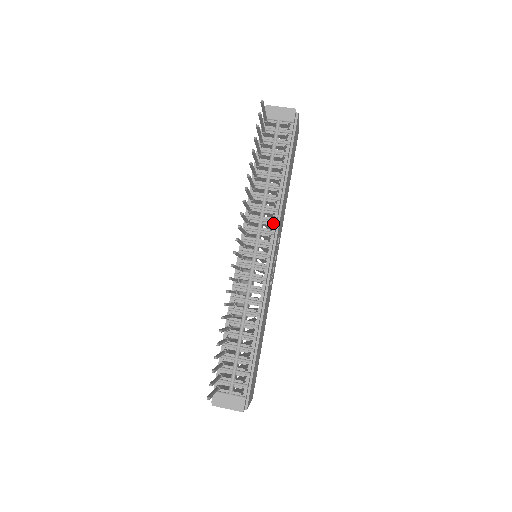
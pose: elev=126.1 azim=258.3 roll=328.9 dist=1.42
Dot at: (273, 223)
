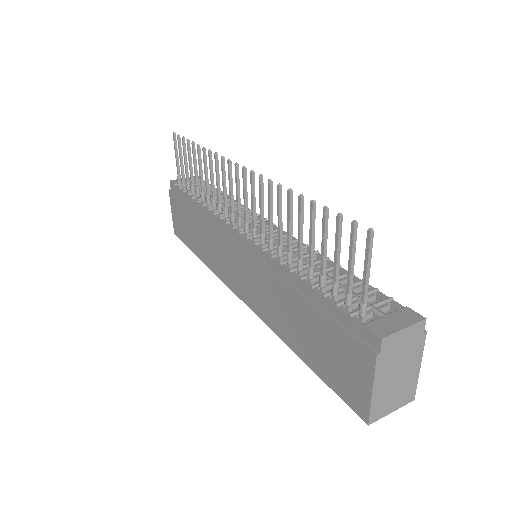
Dot at: (250, 212)
